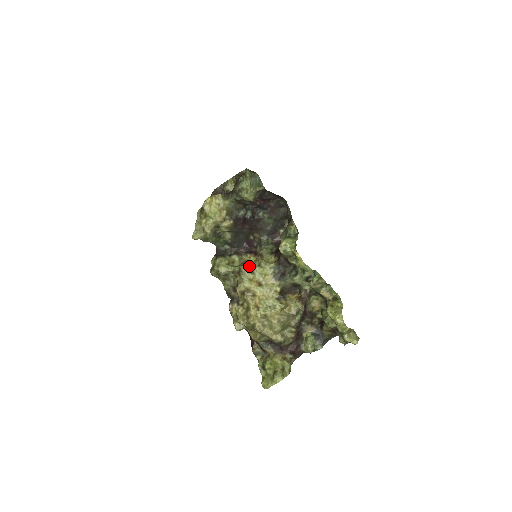
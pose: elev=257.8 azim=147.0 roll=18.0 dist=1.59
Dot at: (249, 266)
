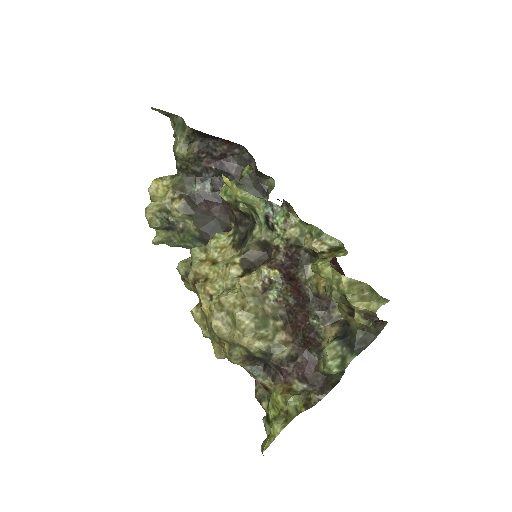
Dot at: occluded
